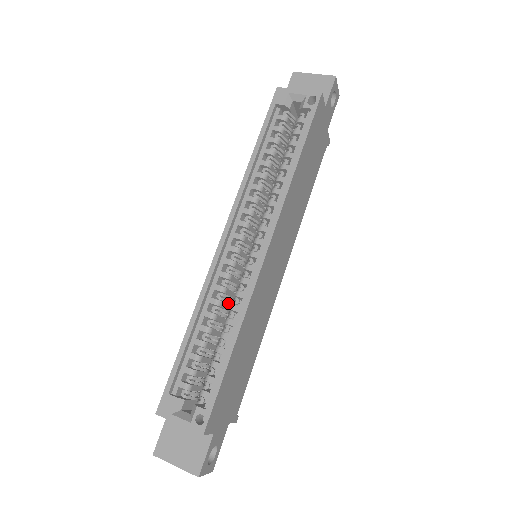
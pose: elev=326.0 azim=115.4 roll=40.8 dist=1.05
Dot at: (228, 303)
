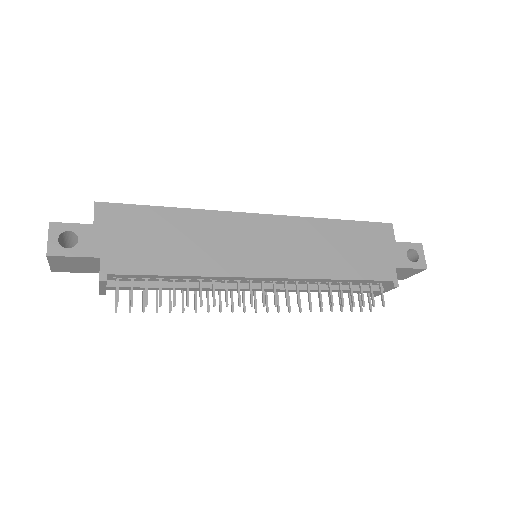
Dot at: occluded
